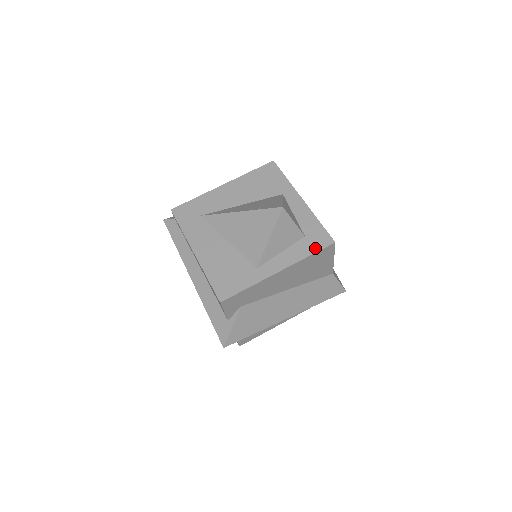
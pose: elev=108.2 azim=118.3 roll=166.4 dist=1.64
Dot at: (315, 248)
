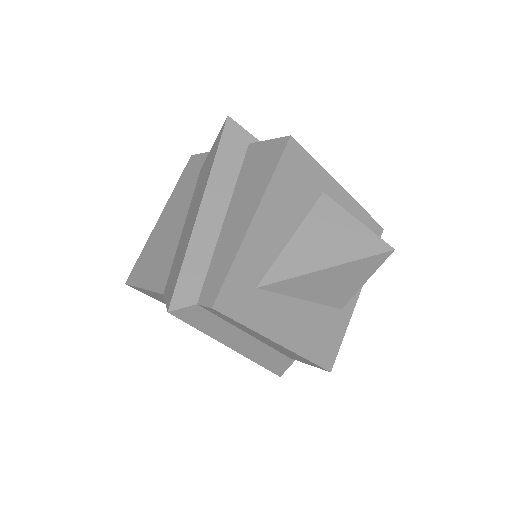
Dot at: occluded
